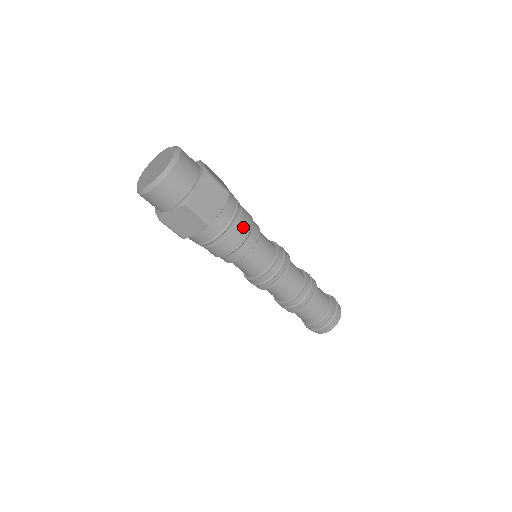
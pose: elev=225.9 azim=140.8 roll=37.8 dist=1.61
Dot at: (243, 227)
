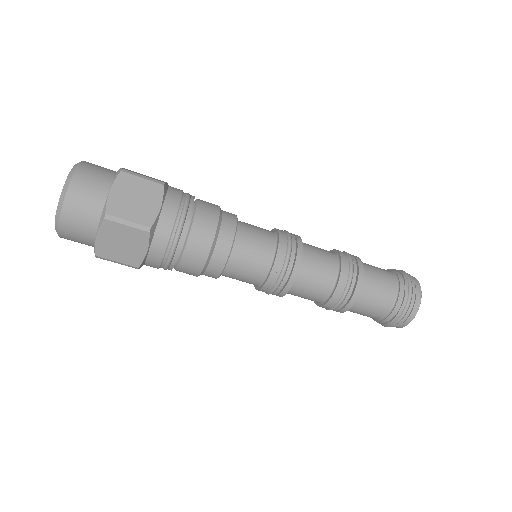
Dot at: (205, 220)
